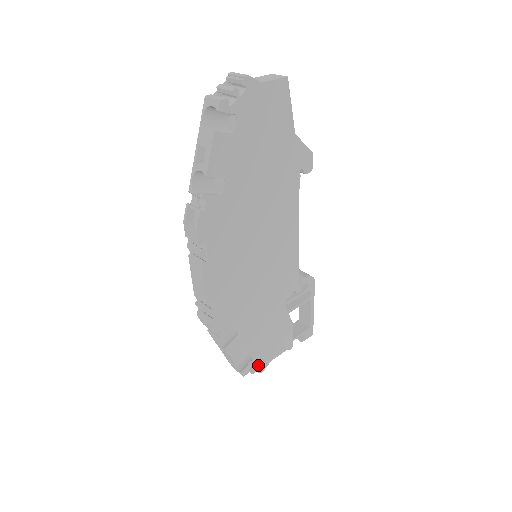
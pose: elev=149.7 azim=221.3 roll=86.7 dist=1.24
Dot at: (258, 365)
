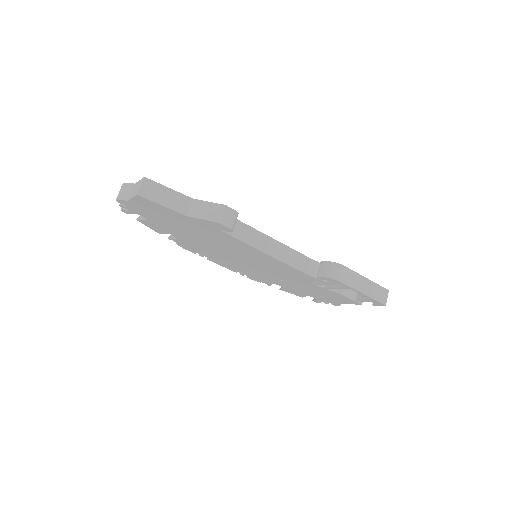
Dot at: (327, 302)
